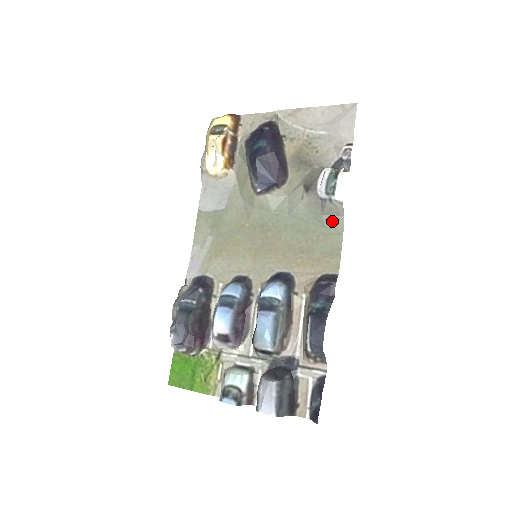
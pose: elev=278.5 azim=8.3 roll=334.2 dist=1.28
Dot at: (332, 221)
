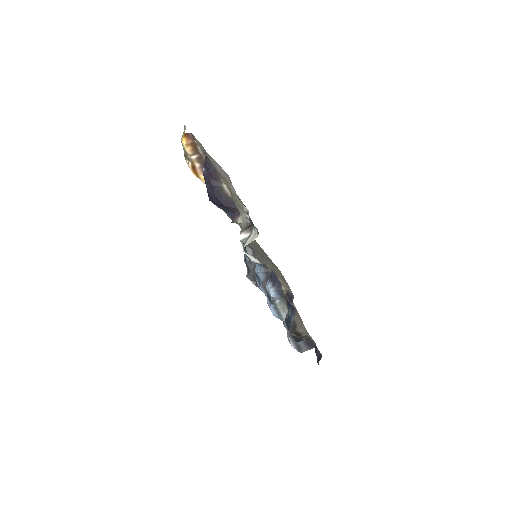
Dot at: (272, 262)
